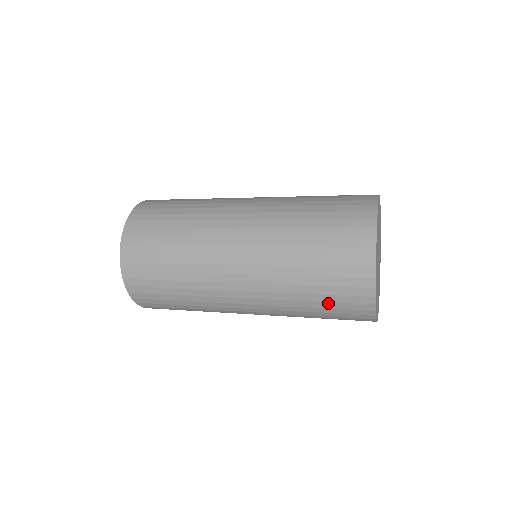
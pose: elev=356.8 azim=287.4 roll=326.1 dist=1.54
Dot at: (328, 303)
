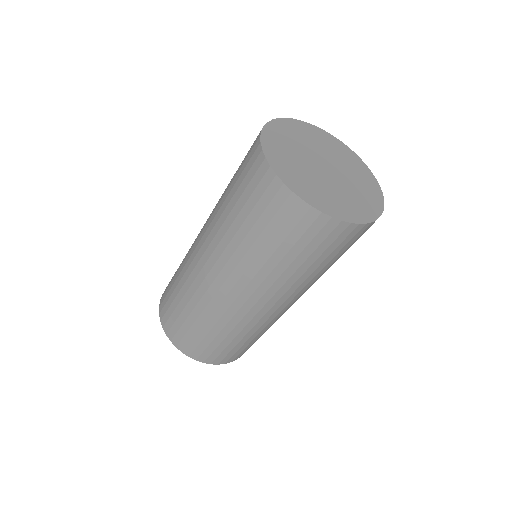
Dot at: occluded
